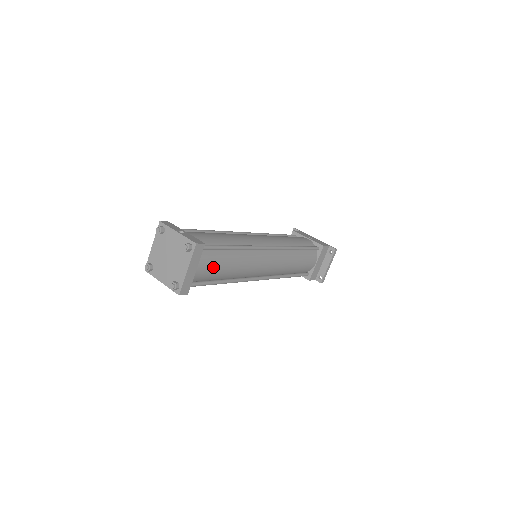
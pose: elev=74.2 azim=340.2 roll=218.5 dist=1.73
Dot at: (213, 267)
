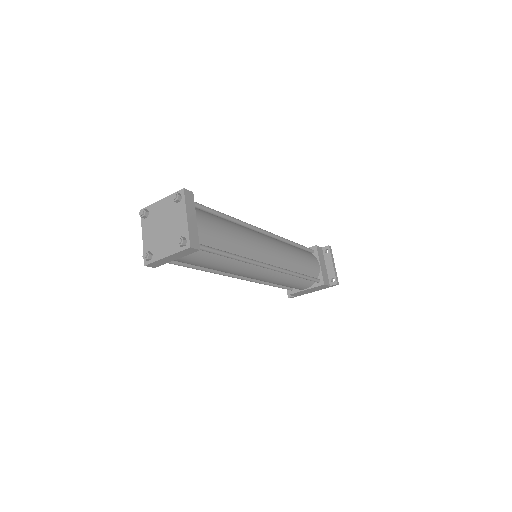
Dot at: (214, 227)
